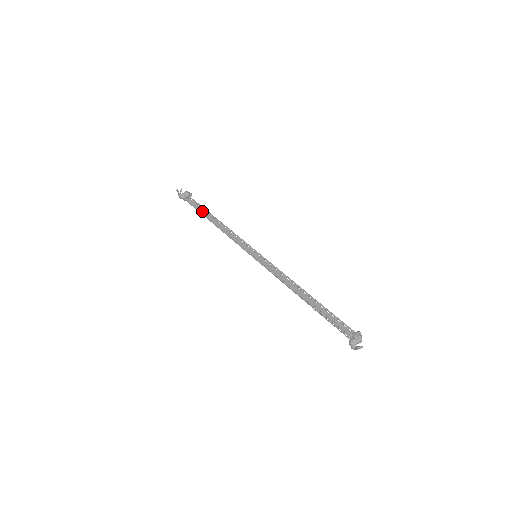
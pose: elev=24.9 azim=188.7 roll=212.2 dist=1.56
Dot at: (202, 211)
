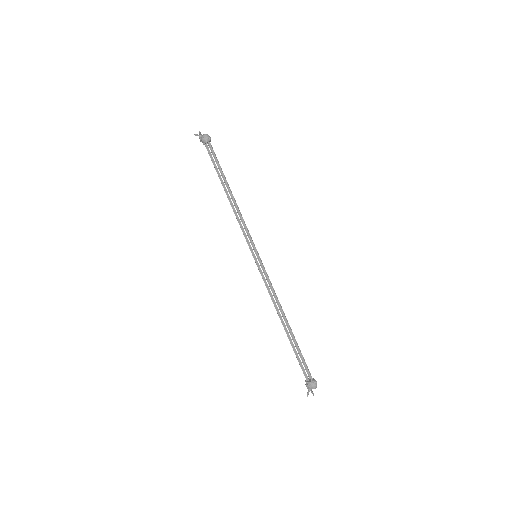
Dot at: (219, 168)
